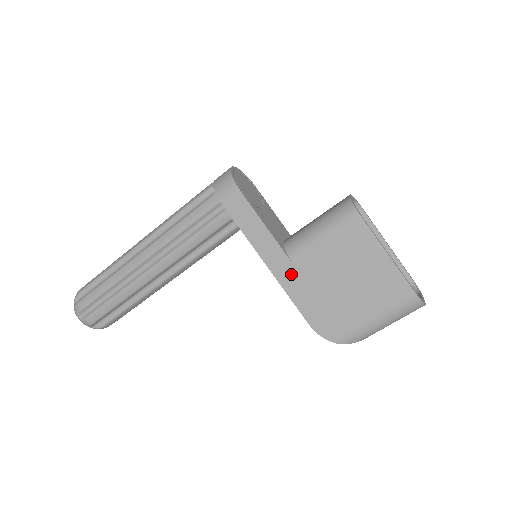
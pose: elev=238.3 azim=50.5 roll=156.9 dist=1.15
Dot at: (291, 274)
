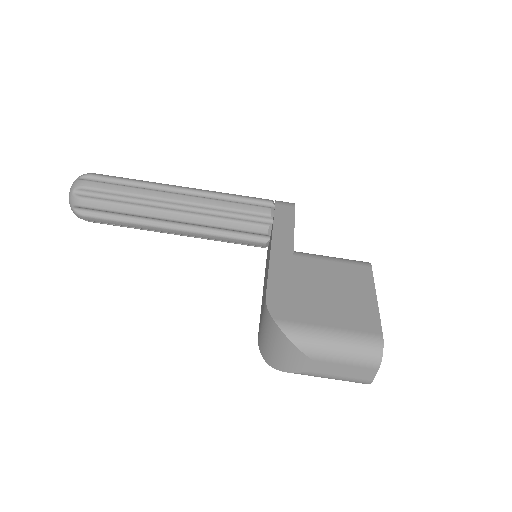
Dot at: (286, 260)
